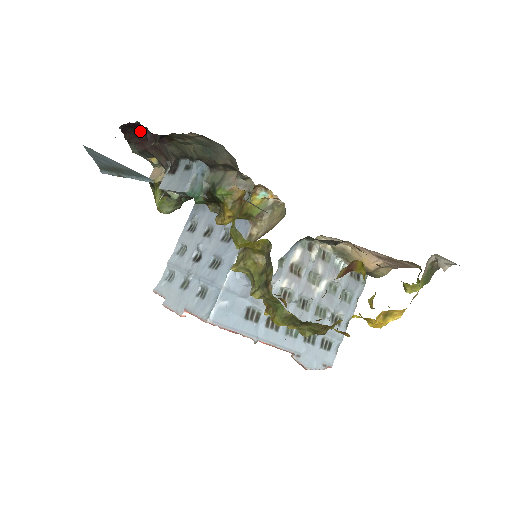
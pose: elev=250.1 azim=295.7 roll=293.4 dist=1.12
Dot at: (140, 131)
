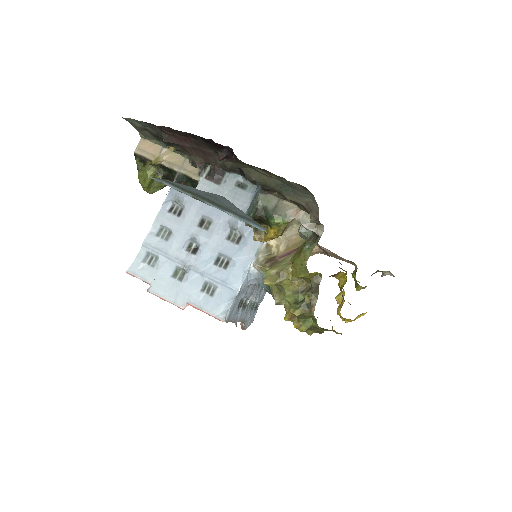
Dot at: (213, 146)
